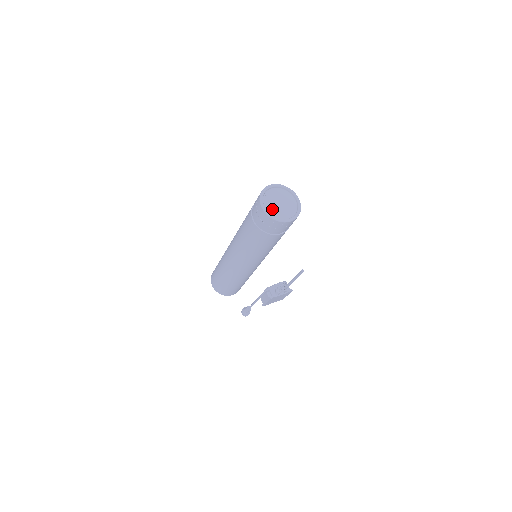
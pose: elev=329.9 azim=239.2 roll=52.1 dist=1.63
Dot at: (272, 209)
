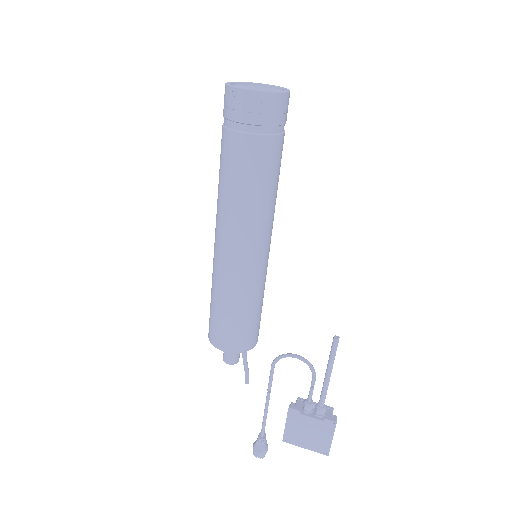
Dot at: occluded
